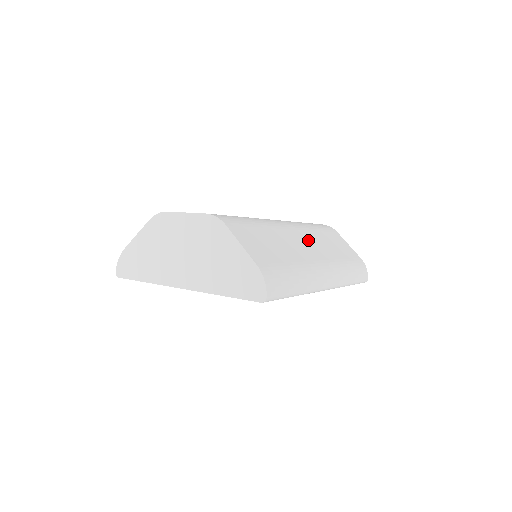
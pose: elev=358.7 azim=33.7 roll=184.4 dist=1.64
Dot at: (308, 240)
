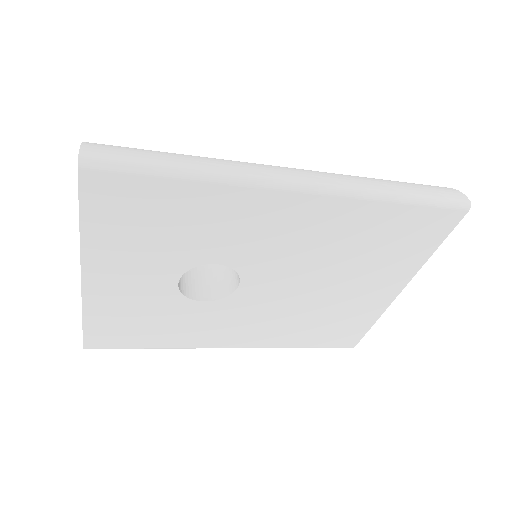
Dot at: occluded
